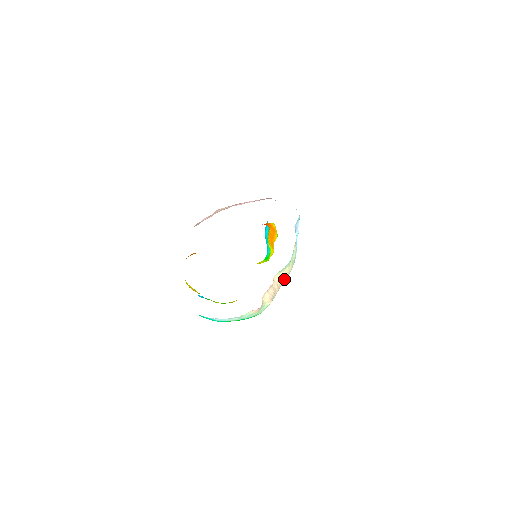
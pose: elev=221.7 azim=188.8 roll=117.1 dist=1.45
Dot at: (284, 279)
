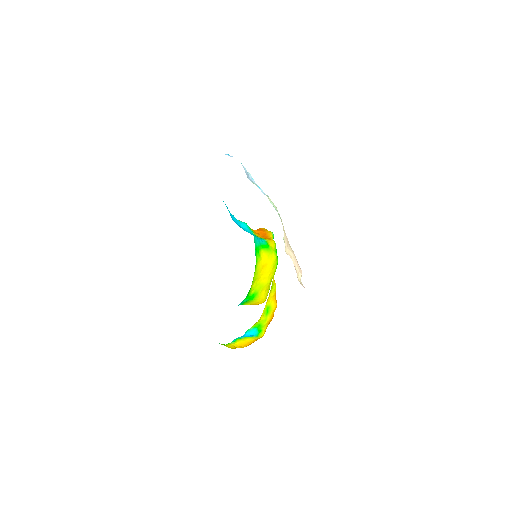
Dot at: (285, 235)
